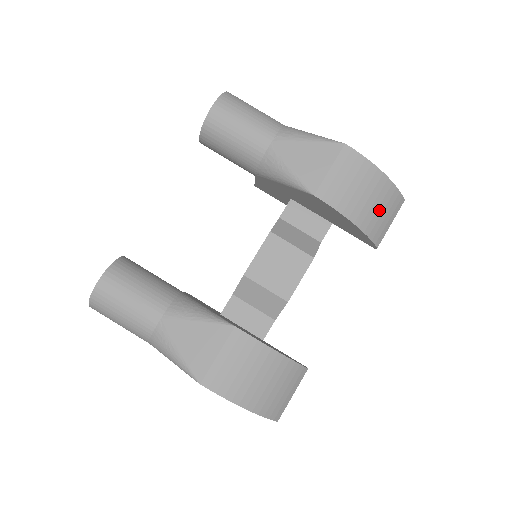
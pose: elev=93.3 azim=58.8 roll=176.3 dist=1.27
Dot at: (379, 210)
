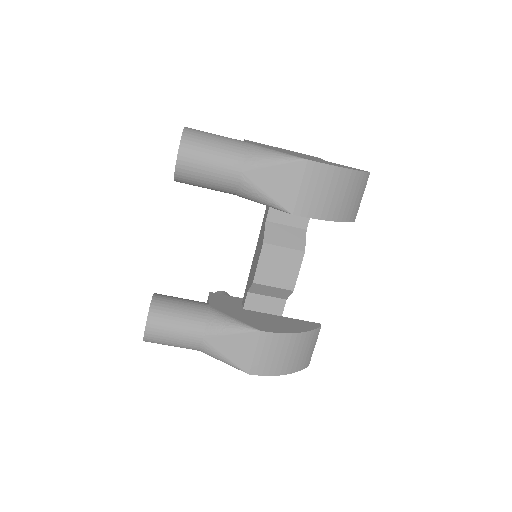
Dot at: (350, 198)
